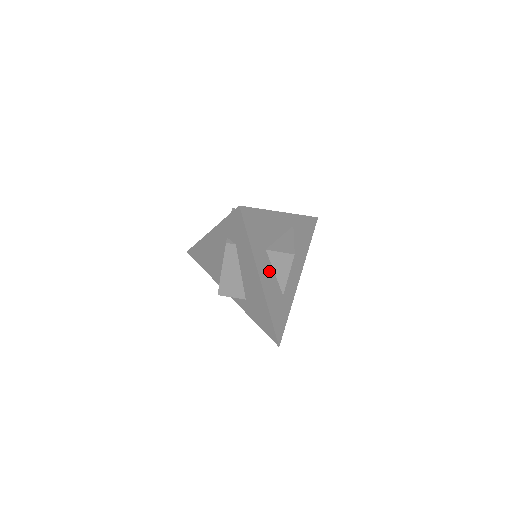
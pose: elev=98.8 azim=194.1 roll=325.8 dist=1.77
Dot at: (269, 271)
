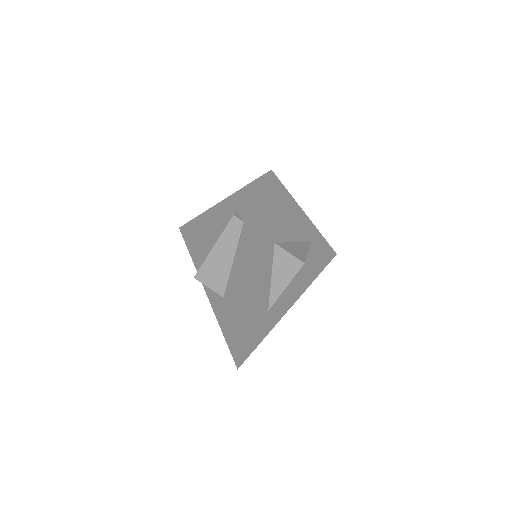
Dot at: (267, 270)
